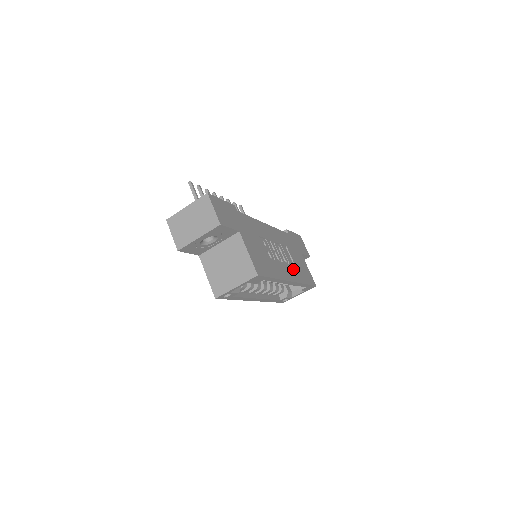
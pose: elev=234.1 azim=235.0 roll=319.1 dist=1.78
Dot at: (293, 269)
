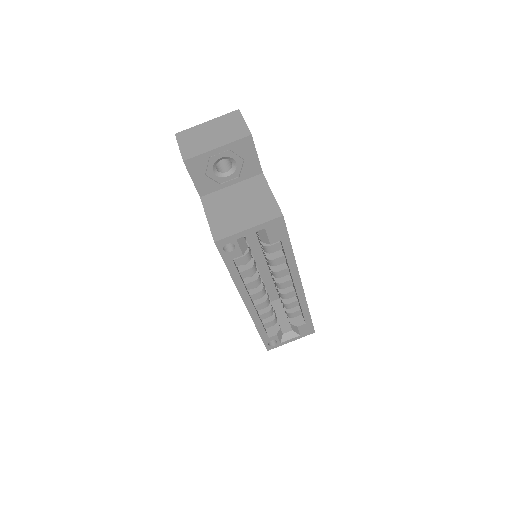
Dot at: occluded
